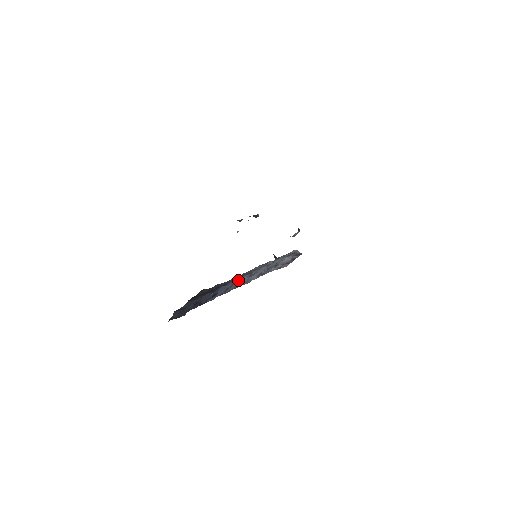
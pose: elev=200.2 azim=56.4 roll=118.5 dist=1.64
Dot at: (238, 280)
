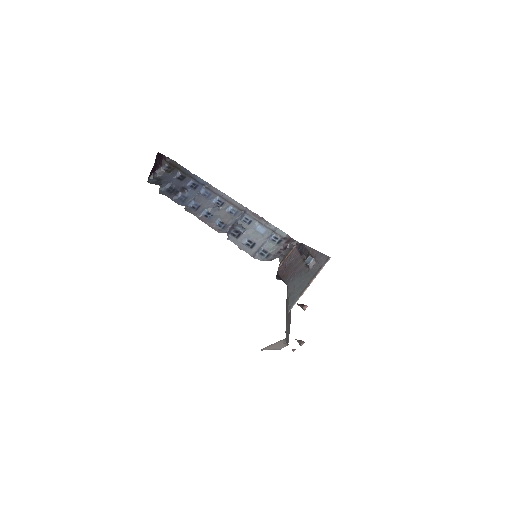
Dot at: (209, 202)
